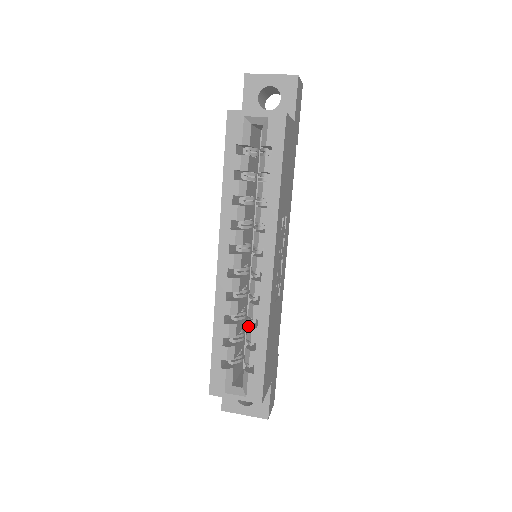
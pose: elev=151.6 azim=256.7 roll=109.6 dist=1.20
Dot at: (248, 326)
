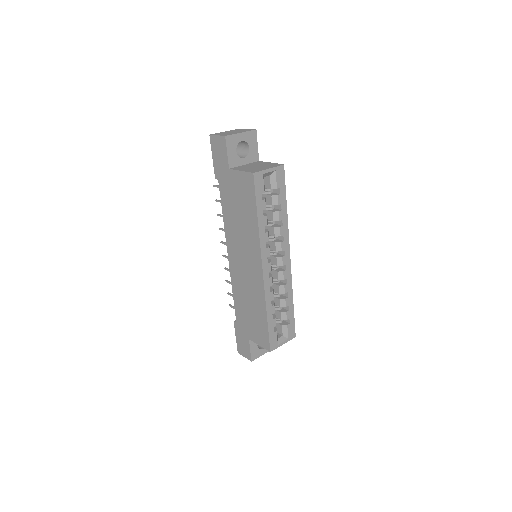
Dot at: (281, 299)
